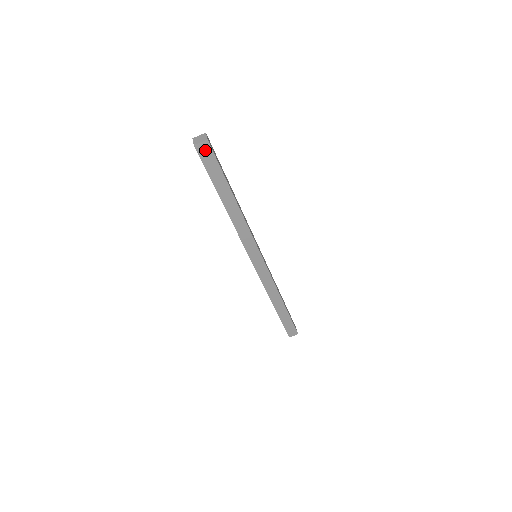
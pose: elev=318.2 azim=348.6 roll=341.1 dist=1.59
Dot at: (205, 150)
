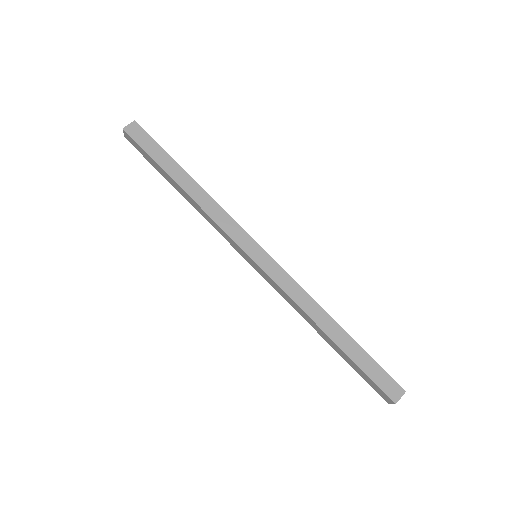
Dot at: (136, 131)
